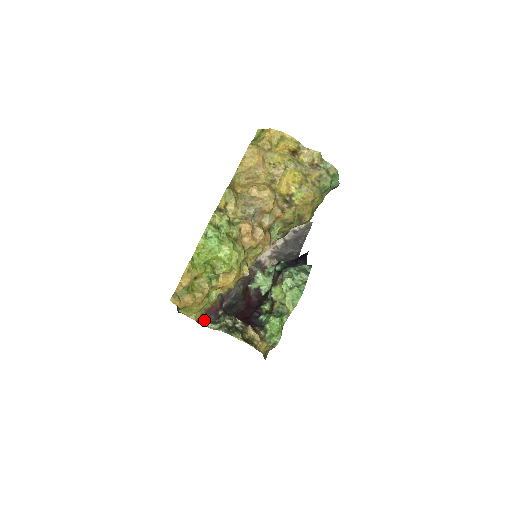
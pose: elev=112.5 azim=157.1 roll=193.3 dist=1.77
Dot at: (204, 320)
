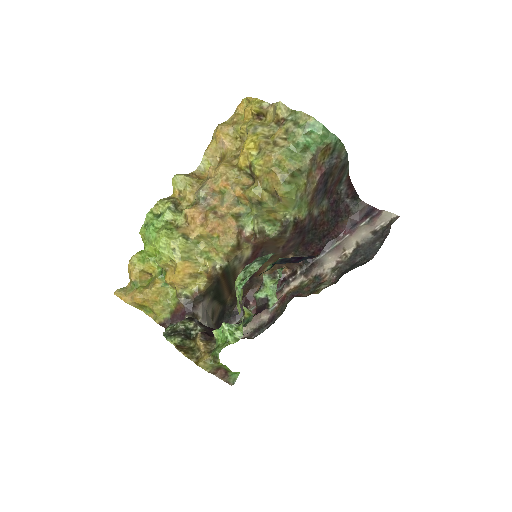
Dot at: (169, 324)
